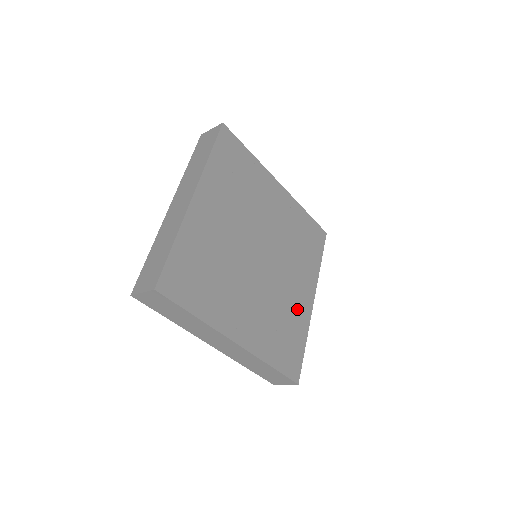
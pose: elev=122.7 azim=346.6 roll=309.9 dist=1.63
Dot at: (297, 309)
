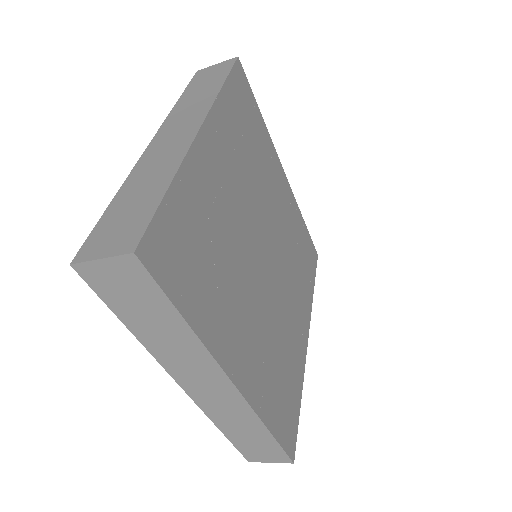
Dot at: (294, 346)
